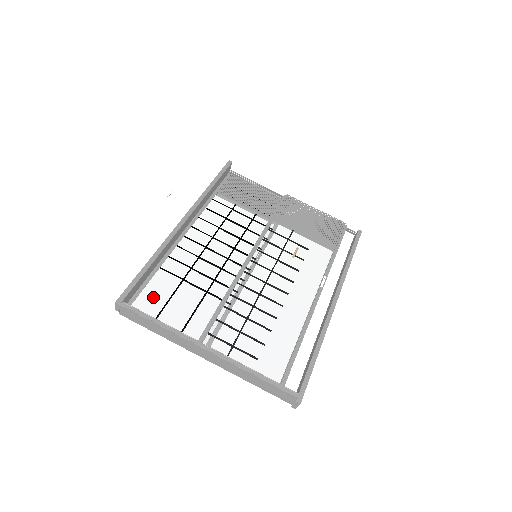
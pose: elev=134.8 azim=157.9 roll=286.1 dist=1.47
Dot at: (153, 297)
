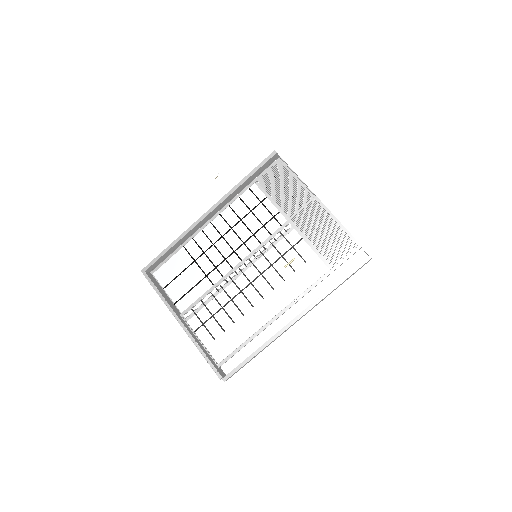
Dot at: (171, 269)
